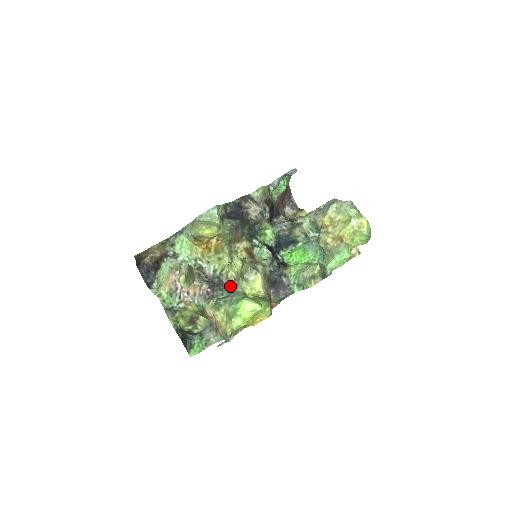
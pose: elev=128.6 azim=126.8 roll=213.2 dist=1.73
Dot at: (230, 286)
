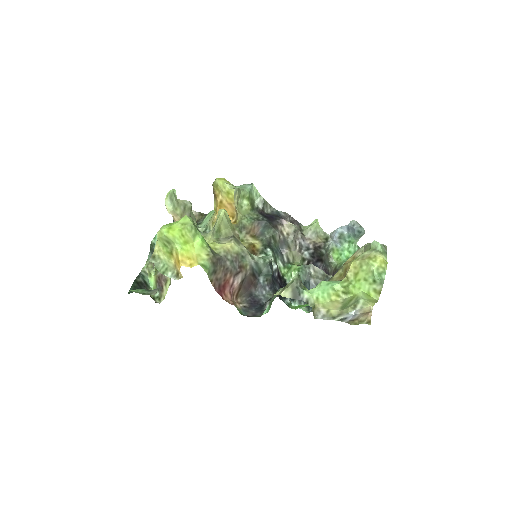
Dot at: occluded
